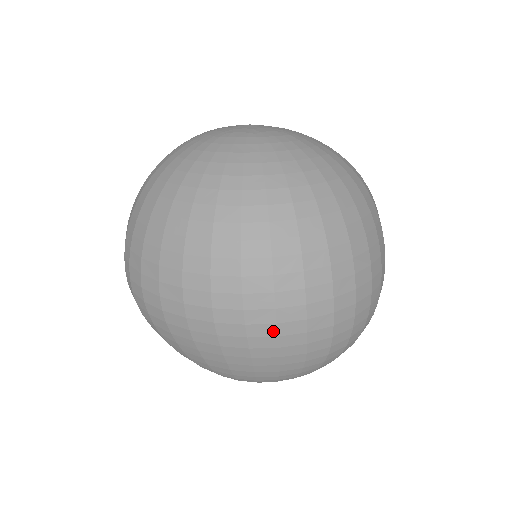
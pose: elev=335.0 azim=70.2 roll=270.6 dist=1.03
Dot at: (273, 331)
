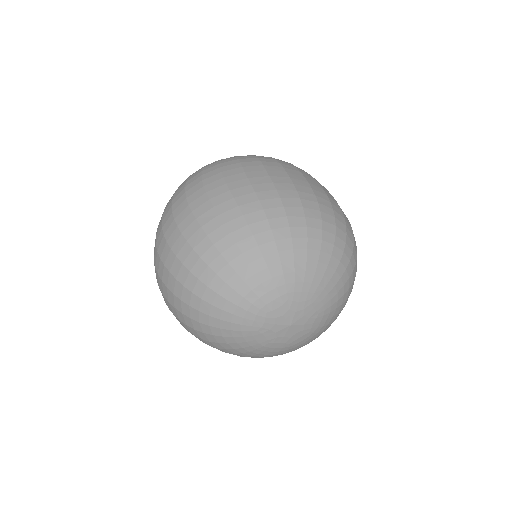
Dot at: occluded
